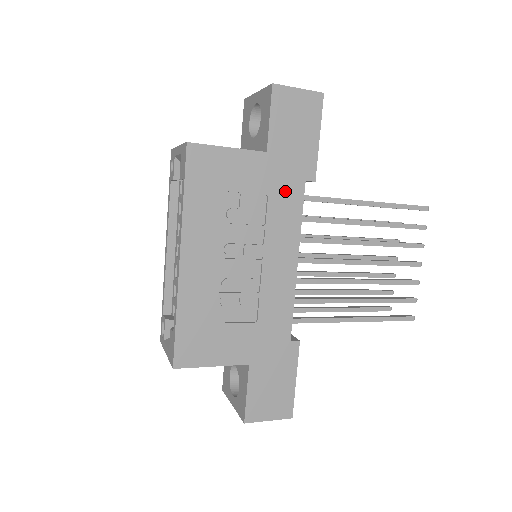
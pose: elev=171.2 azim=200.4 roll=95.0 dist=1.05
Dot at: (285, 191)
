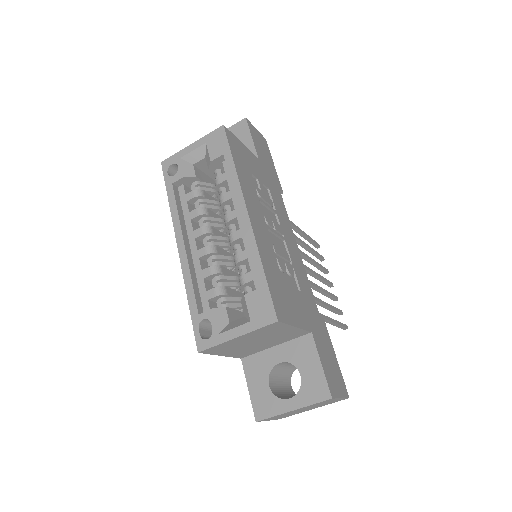
Dot at: (275, 191)
